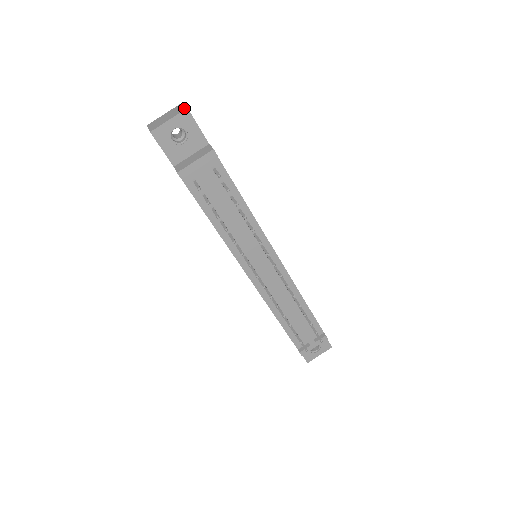
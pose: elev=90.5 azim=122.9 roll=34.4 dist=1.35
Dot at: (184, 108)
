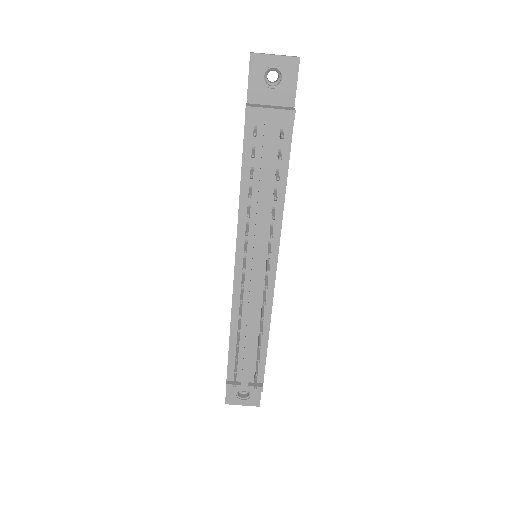
Dot at: occluded
